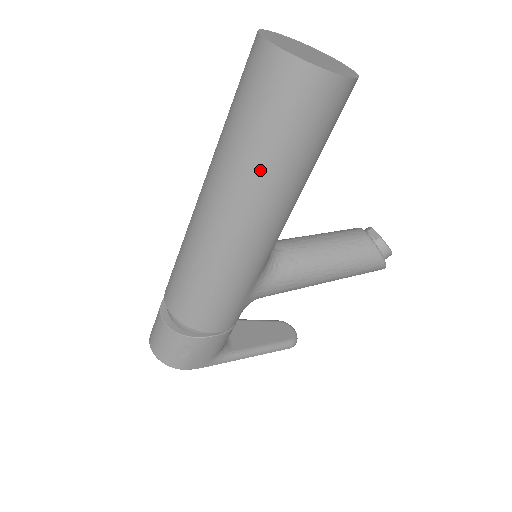
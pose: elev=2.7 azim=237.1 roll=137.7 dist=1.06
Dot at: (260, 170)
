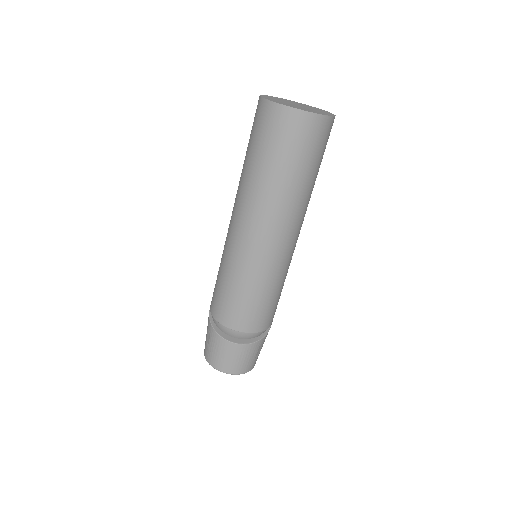
Dot at: (307, 194)
